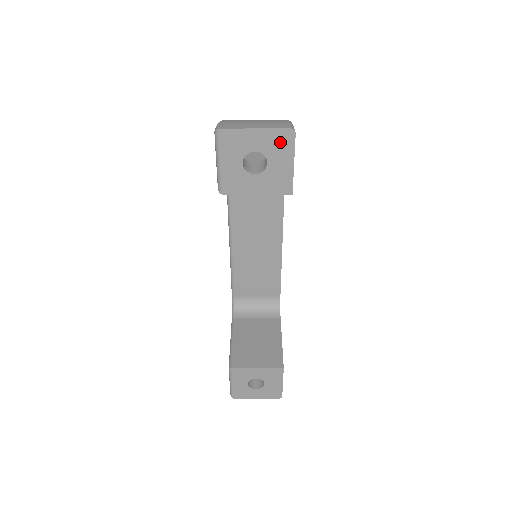
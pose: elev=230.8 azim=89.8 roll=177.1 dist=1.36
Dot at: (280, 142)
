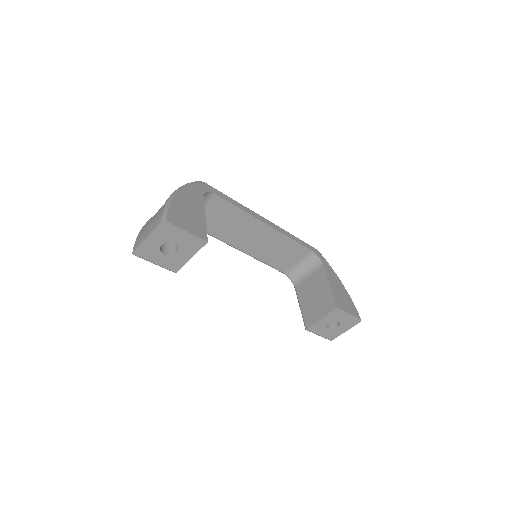
Dot at: (166, 231)
